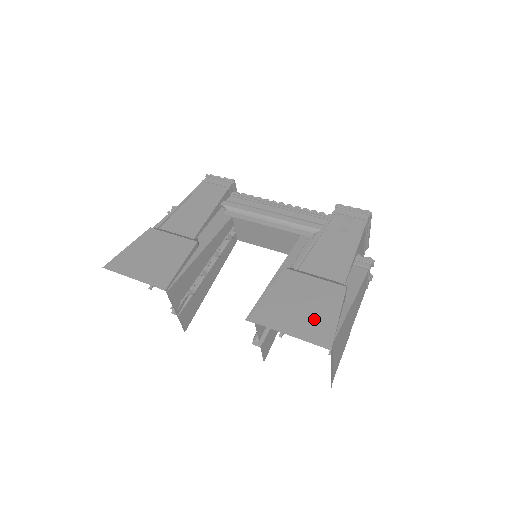
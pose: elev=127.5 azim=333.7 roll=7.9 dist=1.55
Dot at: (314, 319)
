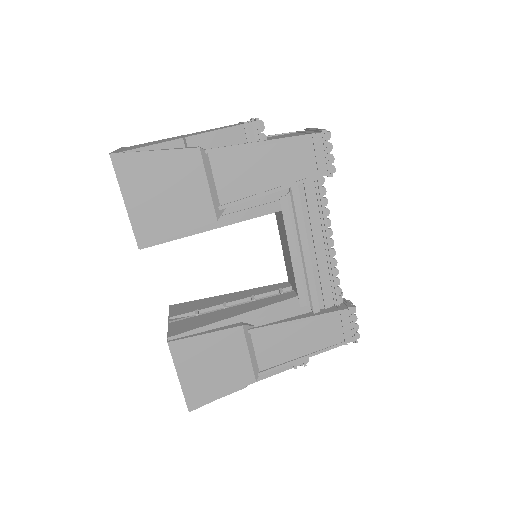
Dot at: (207, 384)
